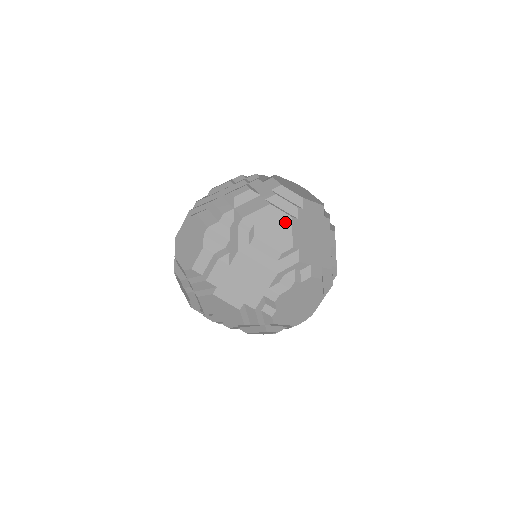
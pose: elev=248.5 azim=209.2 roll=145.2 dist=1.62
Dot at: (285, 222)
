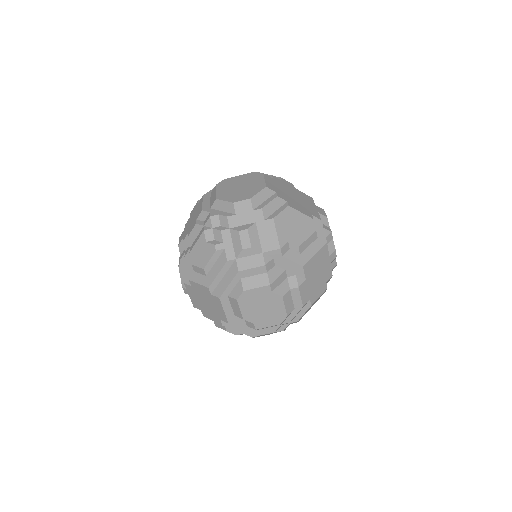
Dot at: (292, 214)
